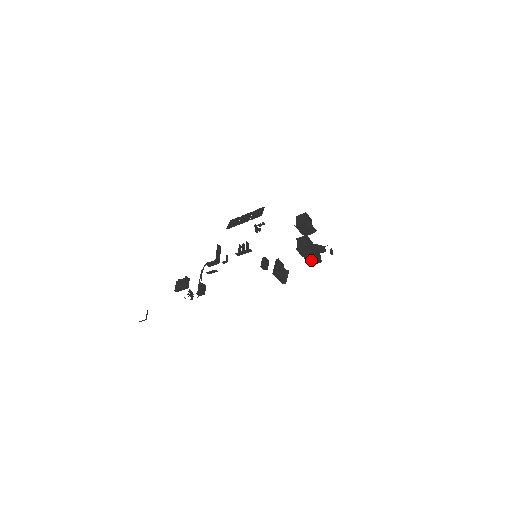
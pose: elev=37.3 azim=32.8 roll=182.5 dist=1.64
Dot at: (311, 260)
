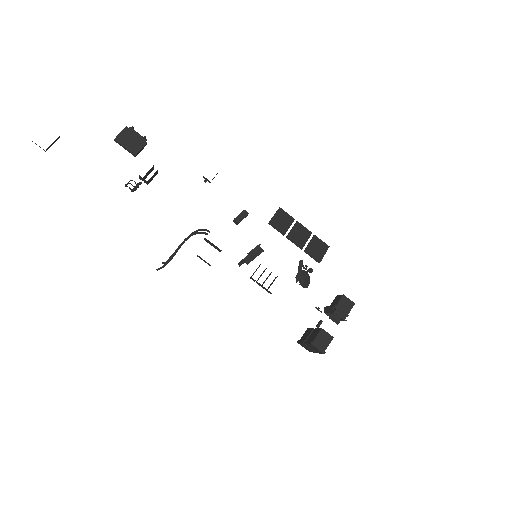
Dot at: (305, 346)
